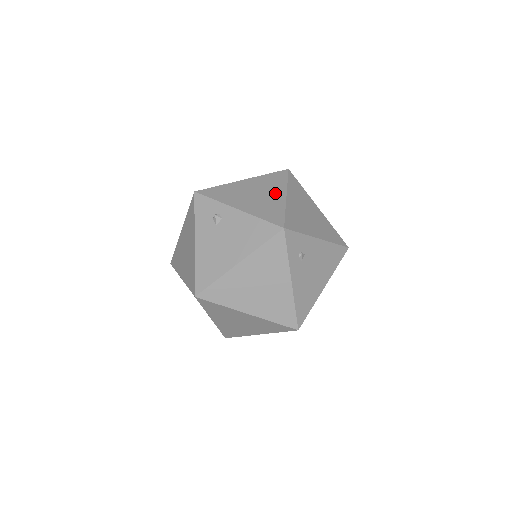
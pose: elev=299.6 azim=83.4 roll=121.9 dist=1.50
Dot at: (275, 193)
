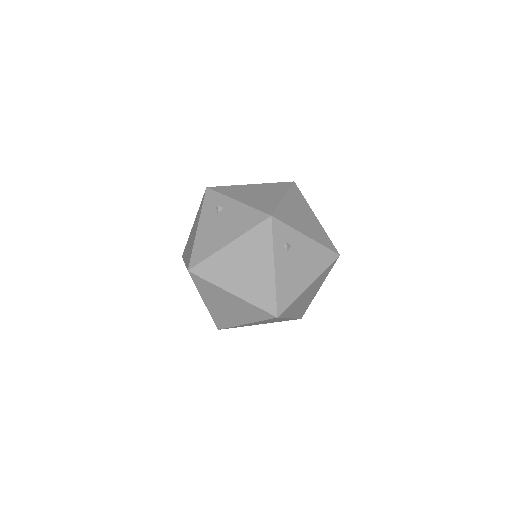
Dot at: (275, 194)
